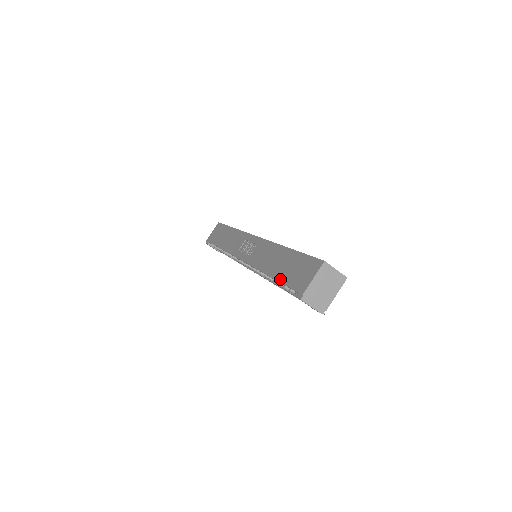
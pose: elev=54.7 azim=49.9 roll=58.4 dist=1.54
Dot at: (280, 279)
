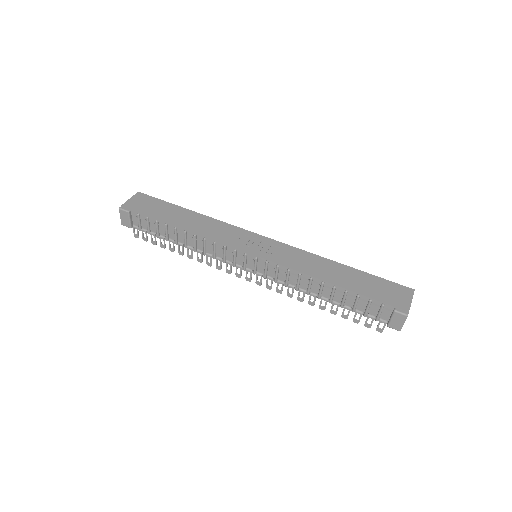
Dot at: (360, 292)
